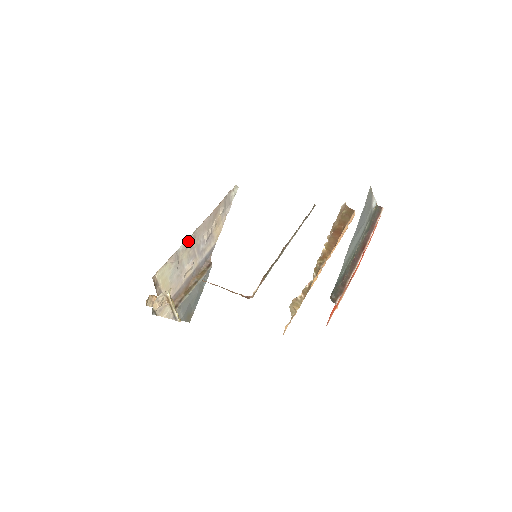
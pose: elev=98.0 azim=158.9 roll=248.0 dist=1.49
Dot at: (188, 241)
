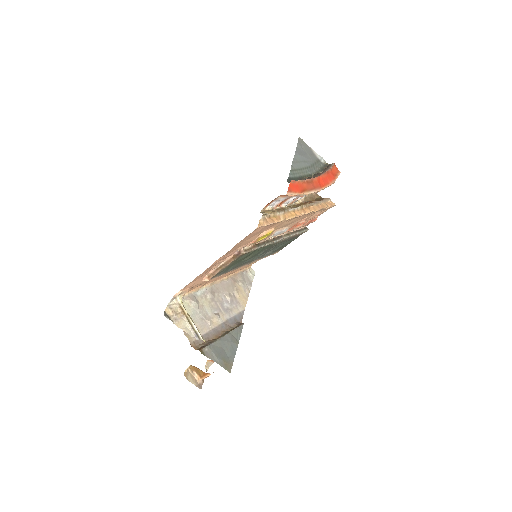
Dot at: (206, 291)
